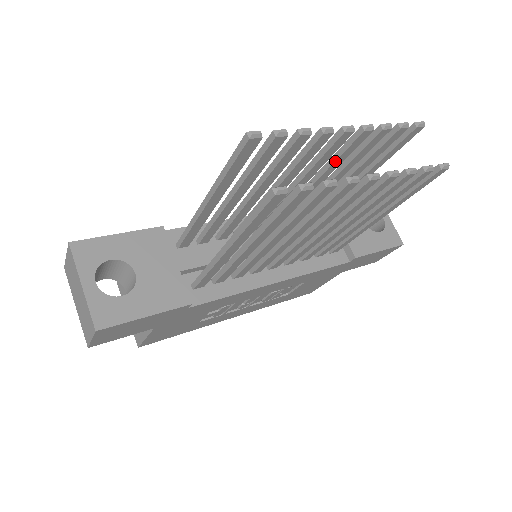
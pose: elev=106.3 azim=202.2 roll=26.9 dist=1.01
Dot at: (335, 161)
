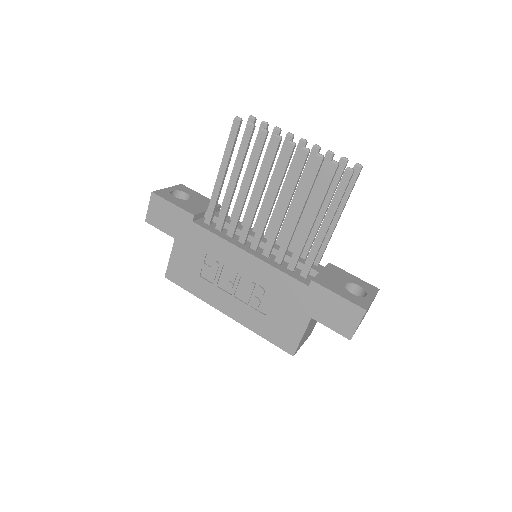
Dot at: (303, 172)
